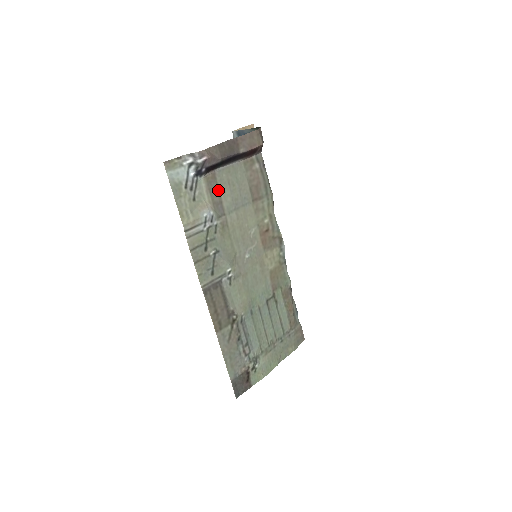
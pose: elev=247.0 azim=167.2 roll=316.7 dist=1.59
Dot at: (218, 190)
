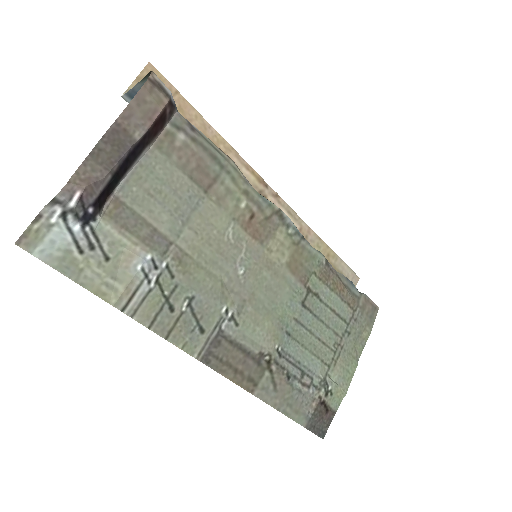
Dot at: (138, 217)
